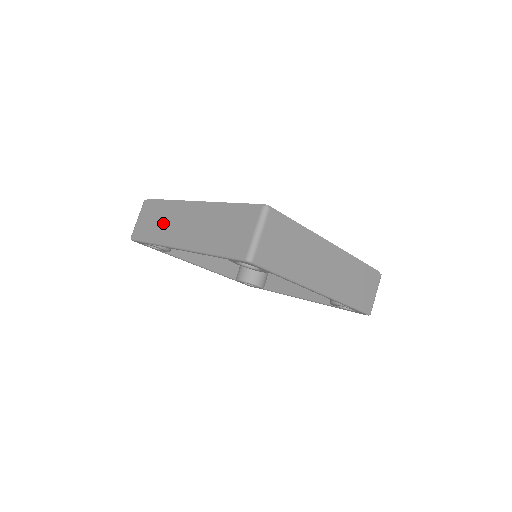
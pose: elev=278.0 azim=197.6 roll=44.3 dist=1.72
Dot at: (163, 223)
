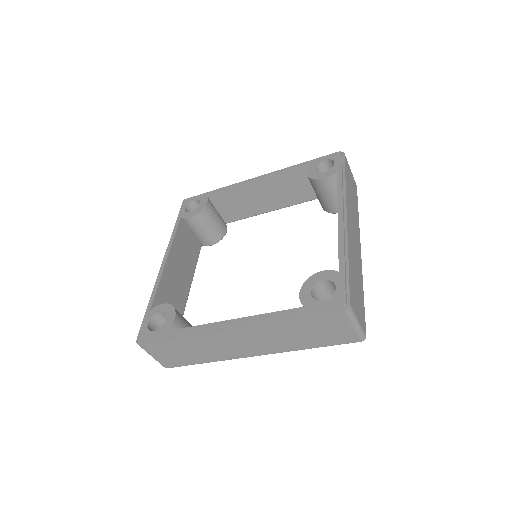
Dot at: (203, 351)
